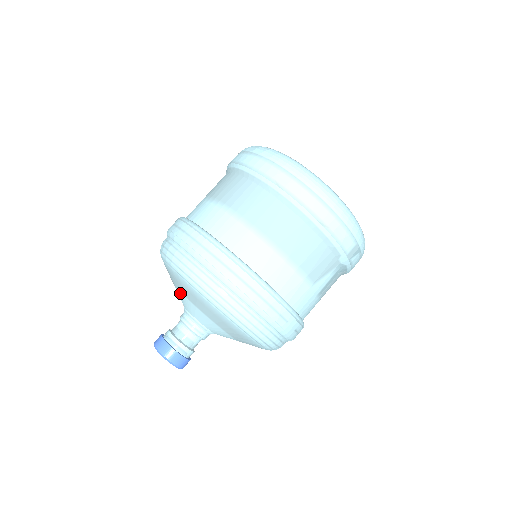
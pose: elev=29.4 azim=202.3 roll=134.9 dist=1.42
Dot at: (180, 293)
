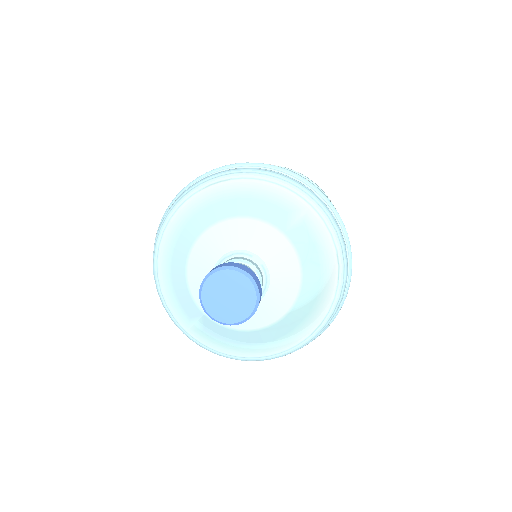
Dot at: (196, 246)
